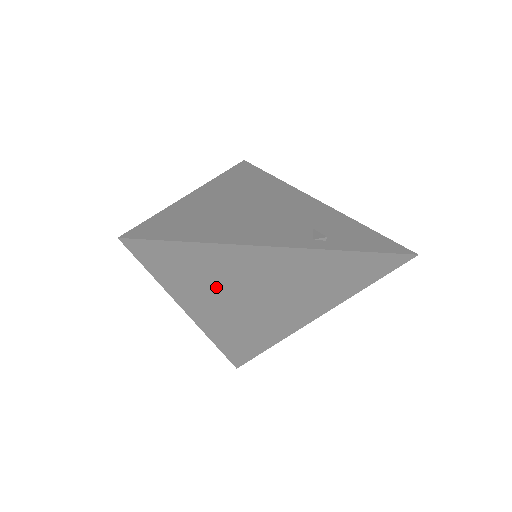
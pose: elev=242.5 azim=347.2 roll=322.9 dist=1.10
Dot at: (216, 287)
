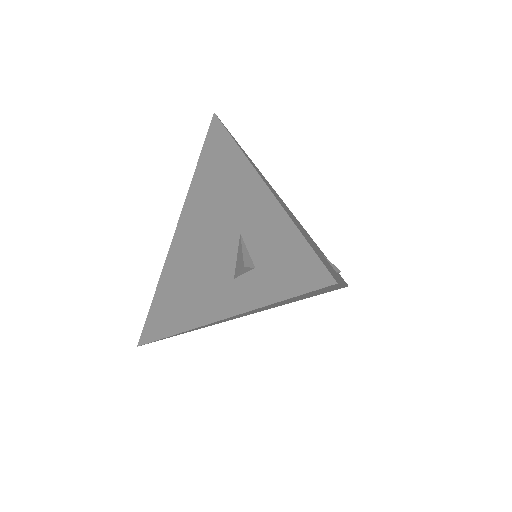
Dot at: (276, 304)
